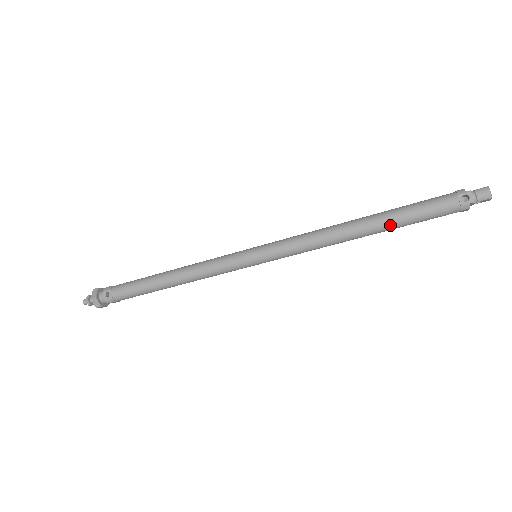
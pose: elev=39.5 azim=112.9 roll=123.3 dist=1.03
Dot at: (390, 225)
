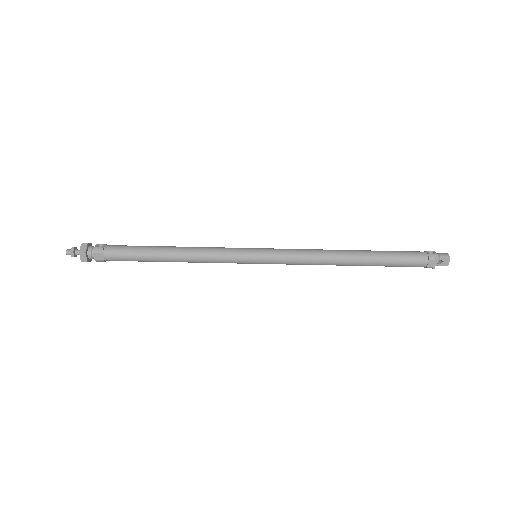
Dot at: (374, 255)
